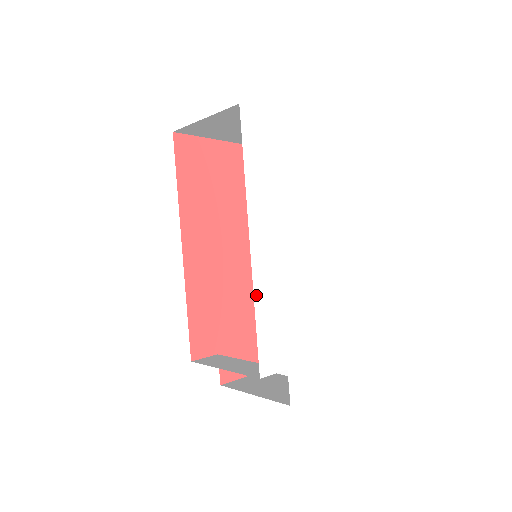
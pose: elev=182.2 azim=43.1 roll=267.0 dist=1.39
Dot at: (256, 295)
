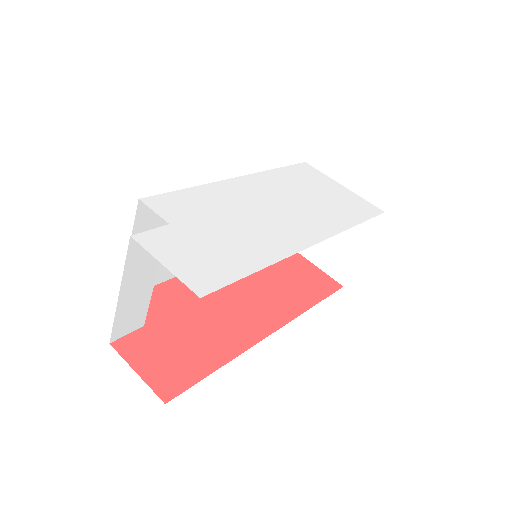
Dot at: (208, 186)
